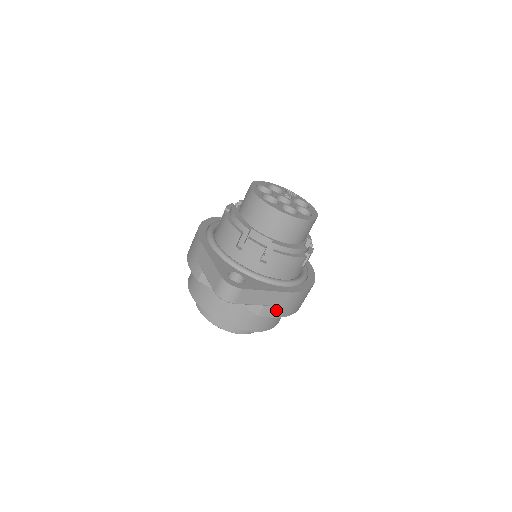
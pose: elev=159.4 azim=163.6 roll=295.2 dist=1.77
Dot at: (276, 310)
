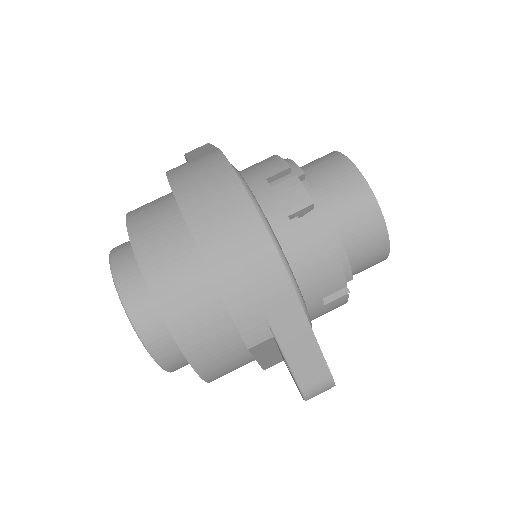
Dot at: occluded
